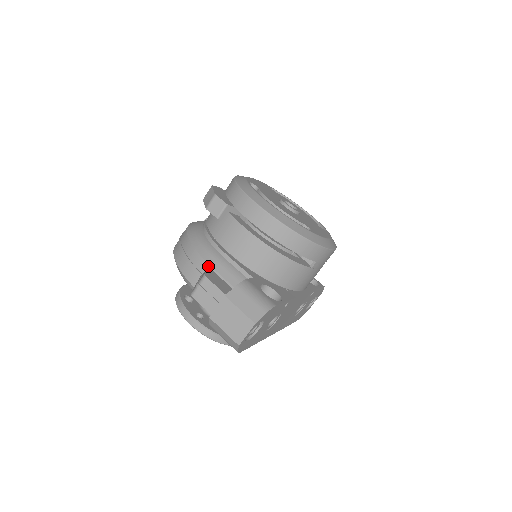
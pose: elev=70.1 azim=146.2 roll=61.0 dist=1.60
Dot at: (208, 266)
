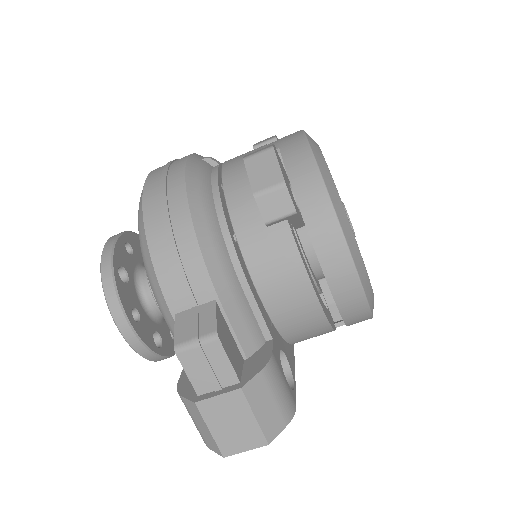
Dot at: (216, 299)
